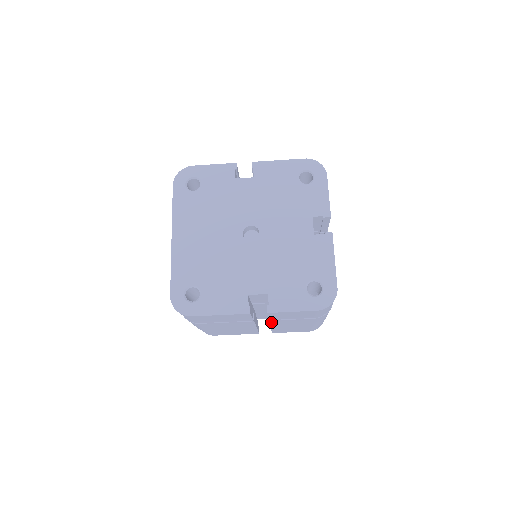
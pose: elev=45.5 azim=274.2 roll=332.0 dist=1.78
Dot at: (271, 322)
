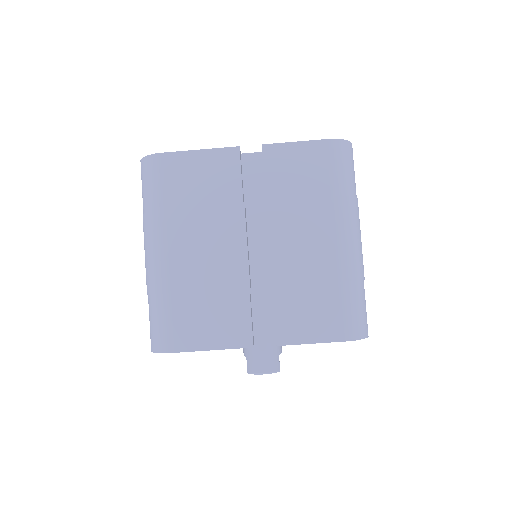
Dot at: (270, 218)
